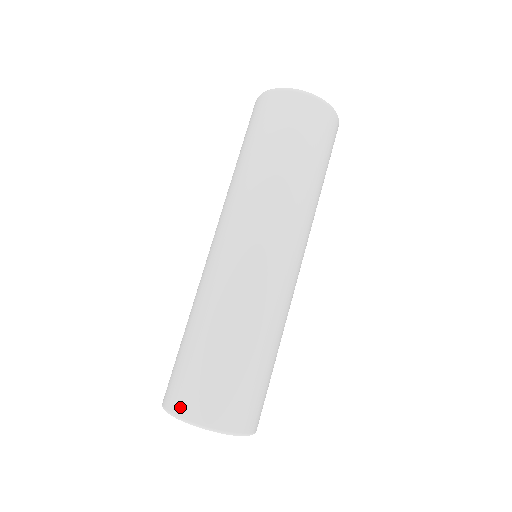
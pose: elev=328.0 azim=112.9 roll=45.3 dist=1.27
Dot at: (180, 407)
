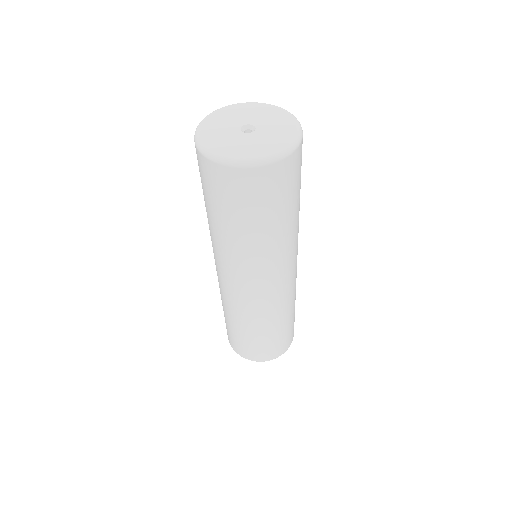
Dot at: (229, 342)
